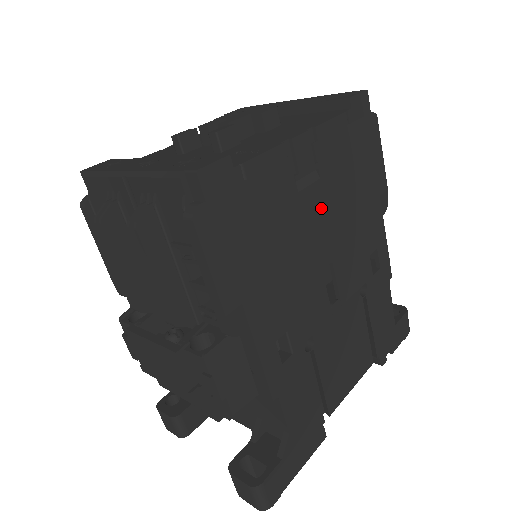
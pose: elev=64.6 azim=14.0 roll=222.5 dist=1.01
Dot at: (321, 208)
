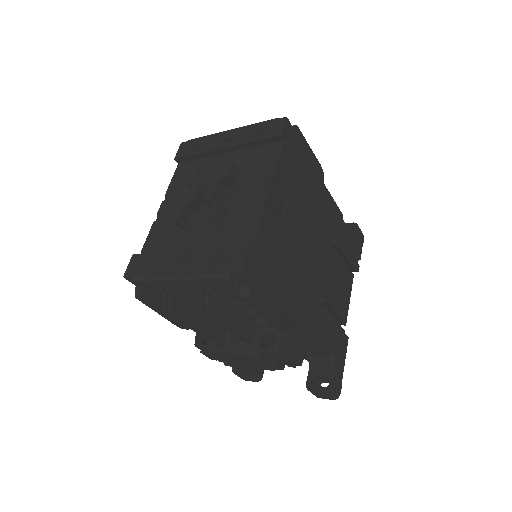
Dot at: (296, 220)
